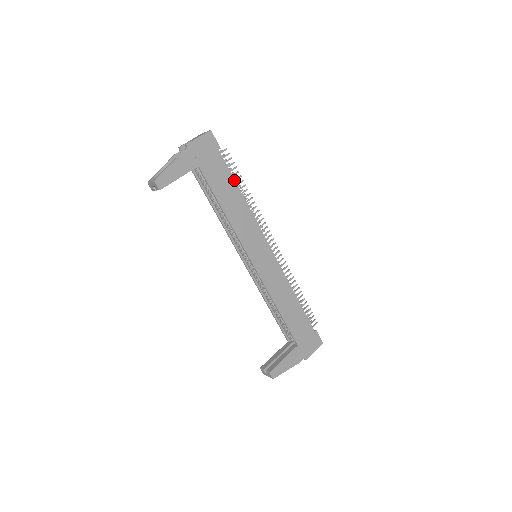
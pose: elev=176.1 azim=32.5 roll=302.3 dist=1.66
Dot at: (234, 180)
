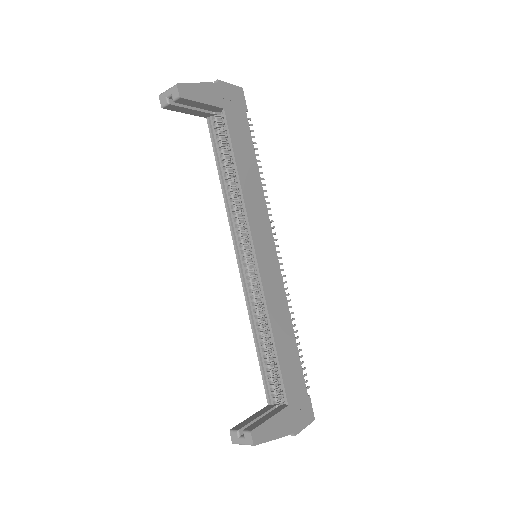
Dot at: (254, 151)
